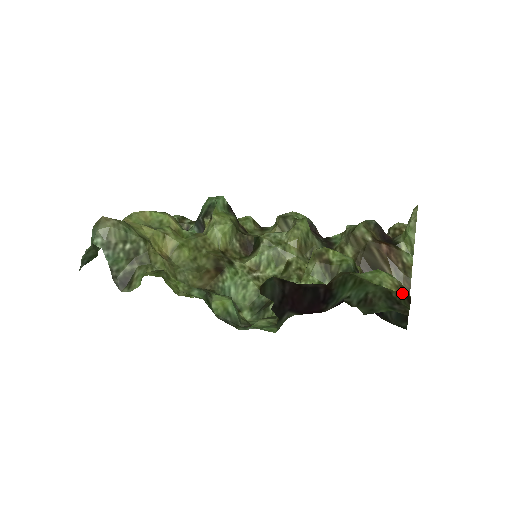
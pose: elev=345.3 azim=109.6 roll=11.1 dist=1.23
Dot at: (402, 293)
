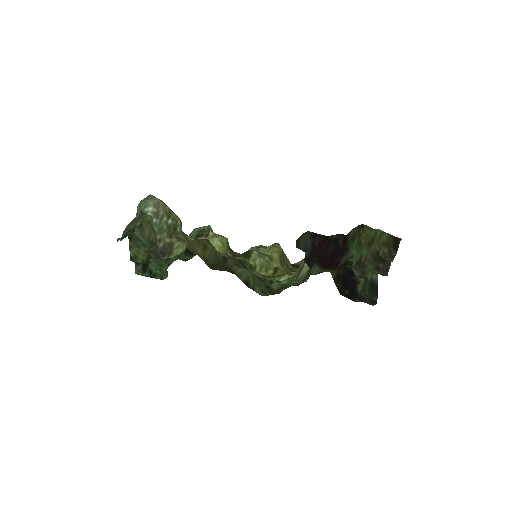
Dot at: (396, 237)
